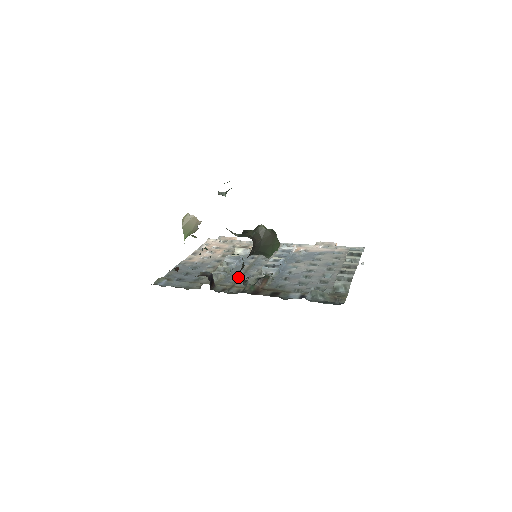
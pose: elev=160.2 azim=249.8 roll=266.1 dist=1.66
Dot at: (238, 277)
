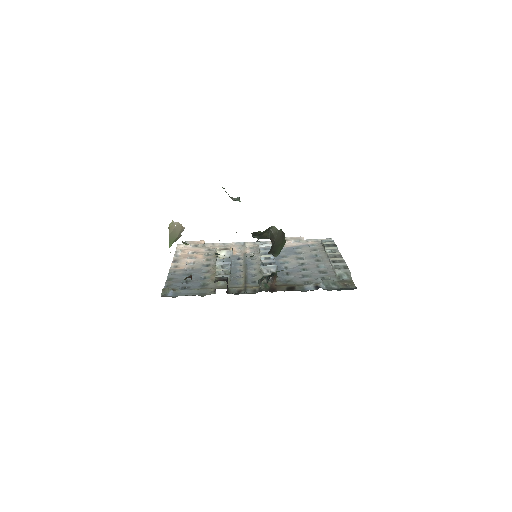
Dot at: (243, 278)
